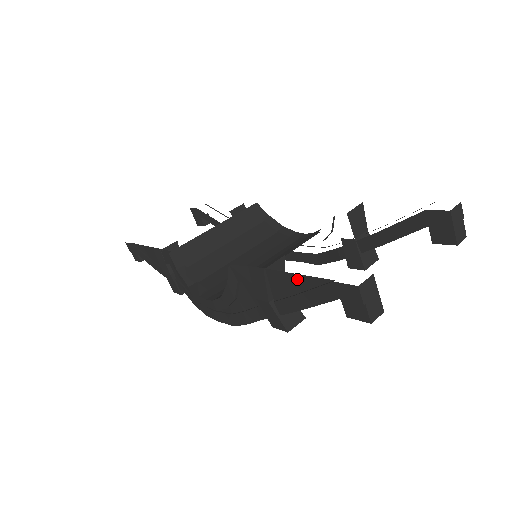
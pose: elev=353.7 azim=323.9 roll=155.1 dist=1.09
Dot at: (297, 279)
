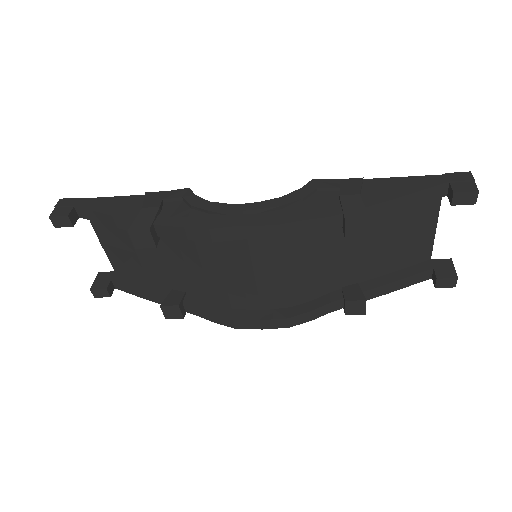
Dot at: (403, 180)
